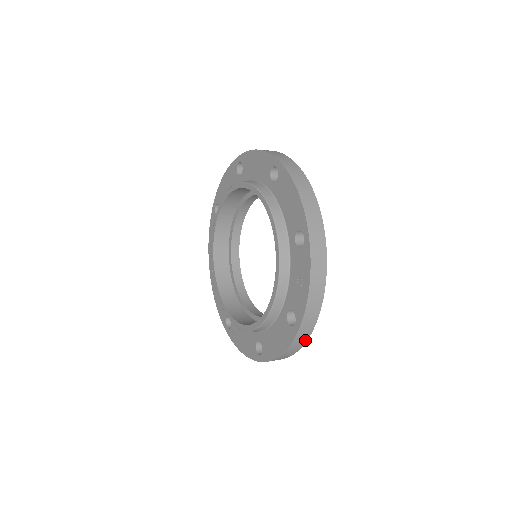
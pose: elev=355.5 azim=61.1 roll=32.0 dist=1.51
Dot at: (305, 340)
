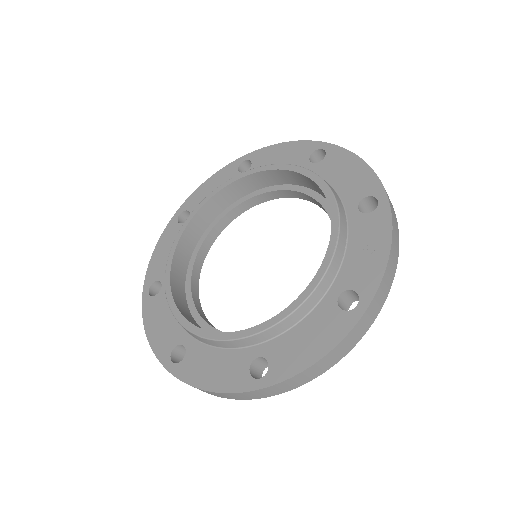
Dot at: (357, 340)
